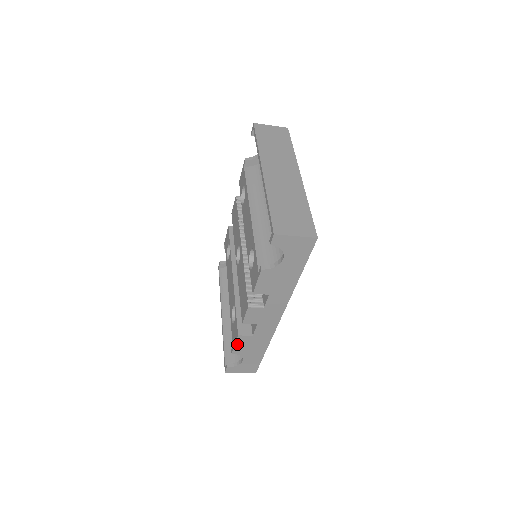
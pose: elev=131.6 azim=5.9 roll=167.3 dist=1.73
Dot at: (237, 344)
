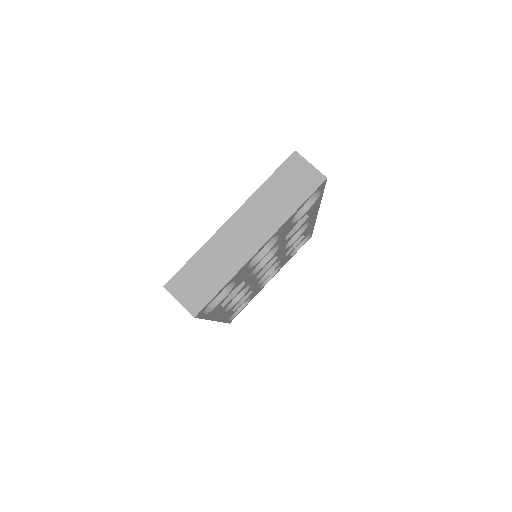
Dot at: occluded
